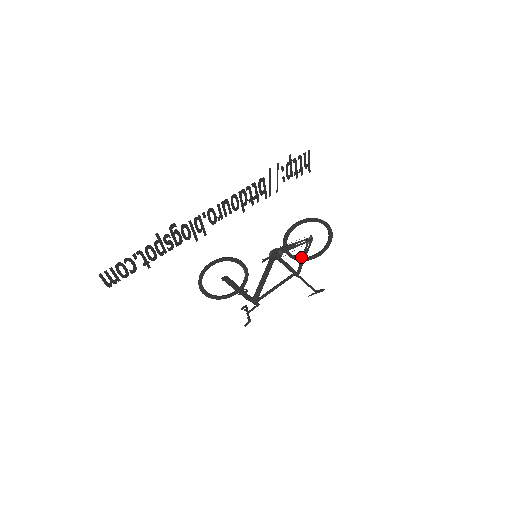
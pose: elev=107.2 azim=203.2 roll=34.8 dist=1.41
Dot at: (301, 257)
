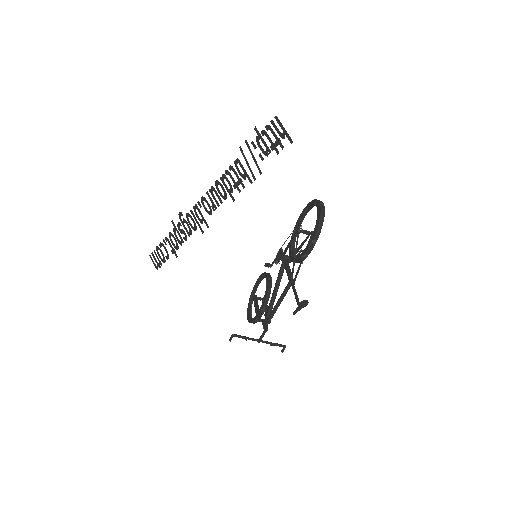
Dot at: occluded
